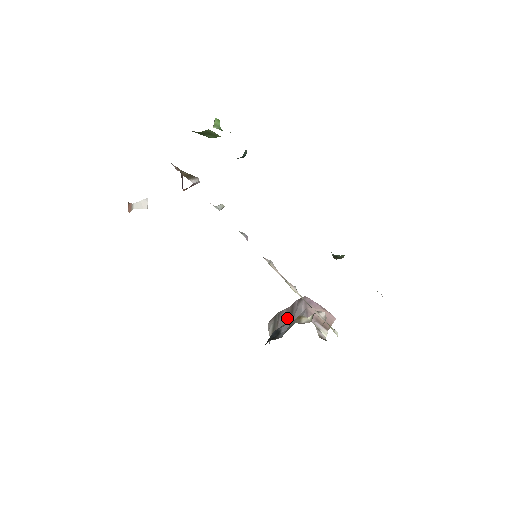
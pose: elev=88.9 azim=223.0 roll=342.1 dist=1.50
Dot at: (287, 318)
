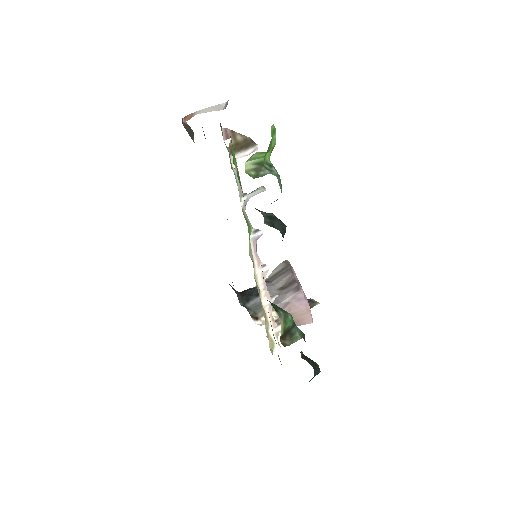
Dot at: (282, 285)
